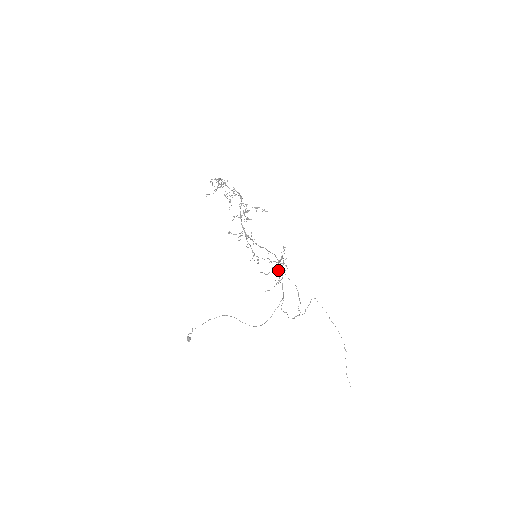
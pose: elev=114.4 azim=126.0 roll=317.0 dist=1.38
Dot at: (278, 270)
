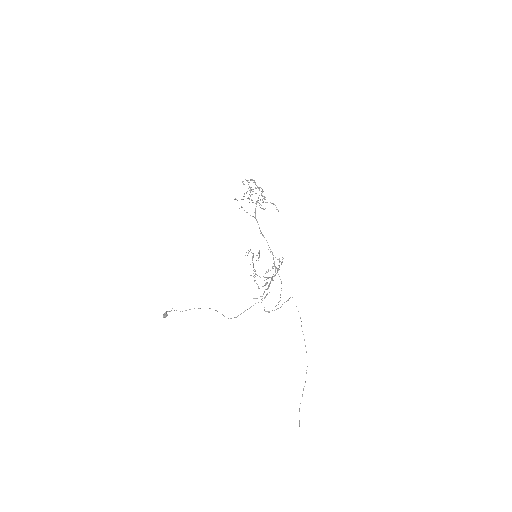
Dot at: occluded
